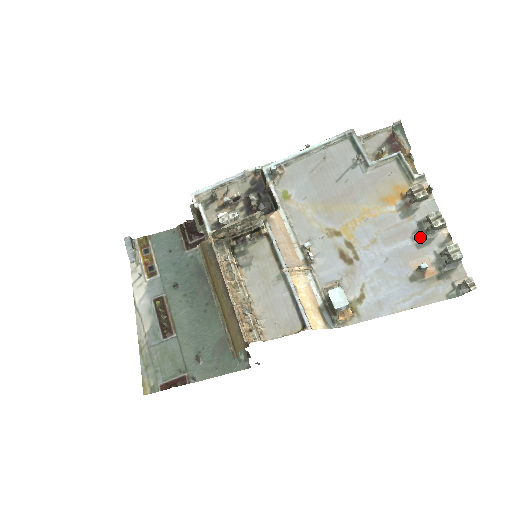
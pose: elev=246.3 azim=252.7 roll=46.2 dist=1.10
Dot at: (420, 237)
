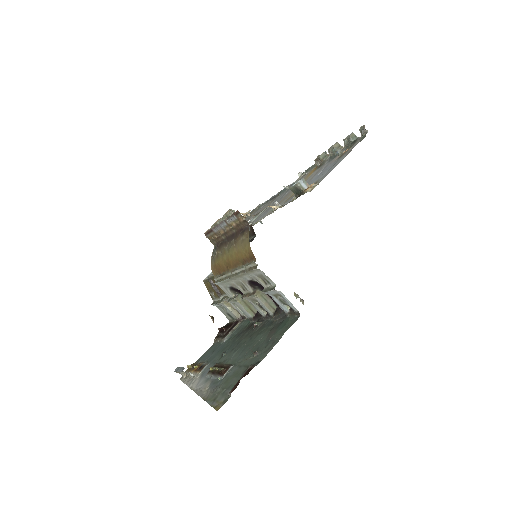
Dot at: (333, 158)
